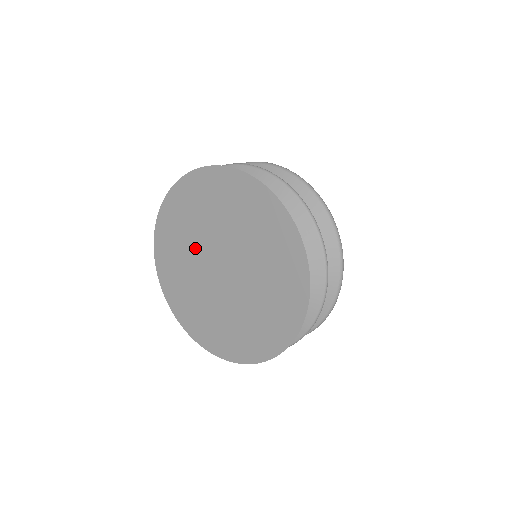
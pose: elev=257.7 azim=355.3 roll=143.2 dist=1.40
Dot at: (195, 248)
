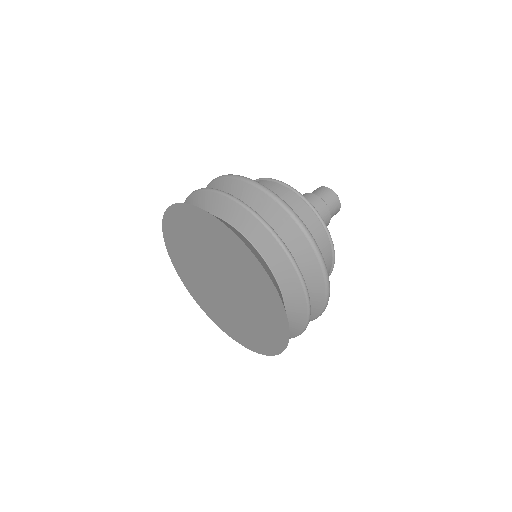
Dot at: (197, 266)
